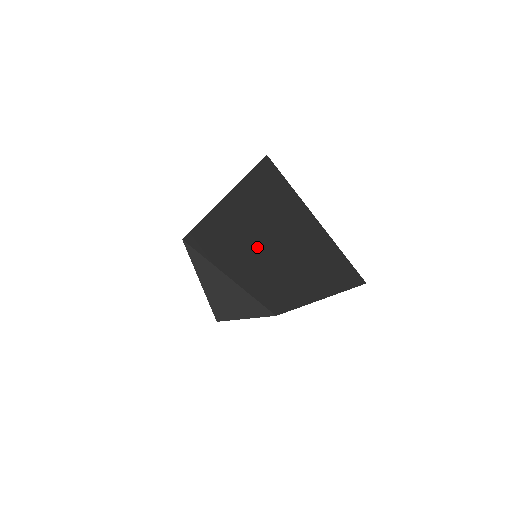
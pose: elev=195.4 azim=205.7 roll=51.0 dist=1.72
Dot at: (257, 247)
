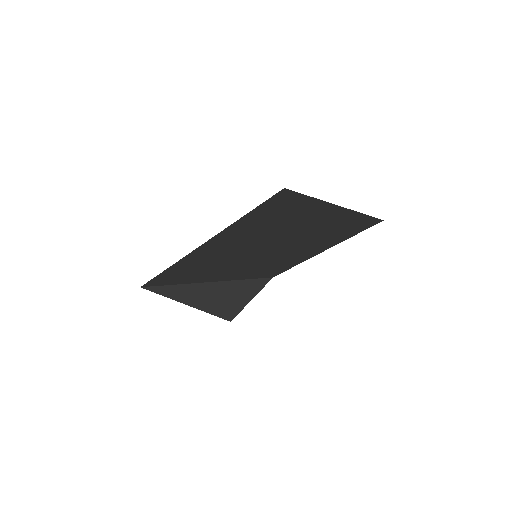
Dot at: (257, 250)
